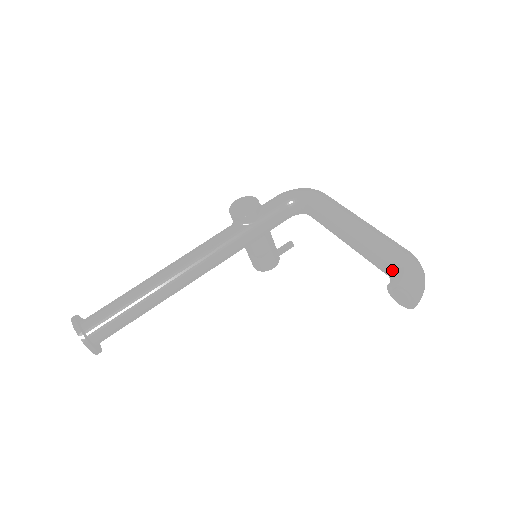
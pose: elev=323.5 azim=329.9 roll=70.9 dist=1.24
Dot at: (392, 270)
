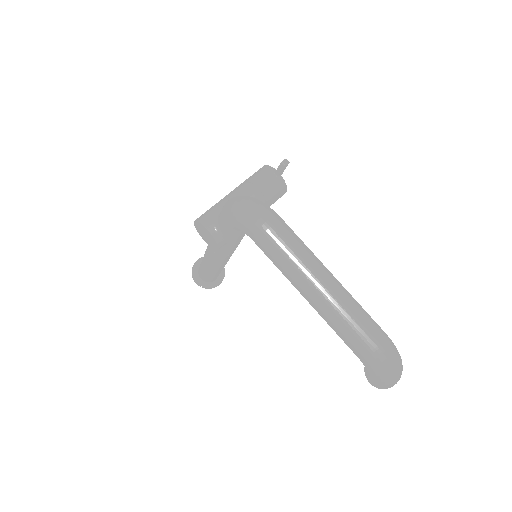
Dot at: occluded
